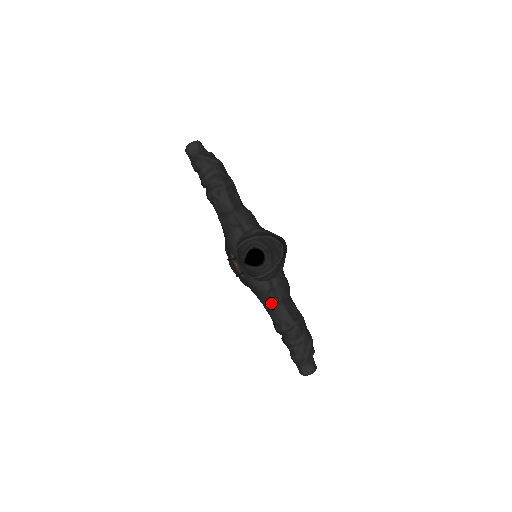
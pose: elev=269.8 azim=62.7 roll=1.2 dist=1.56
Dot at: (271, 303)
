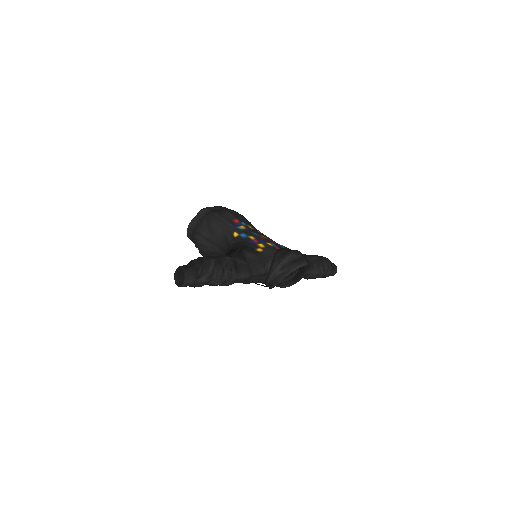
Dot at: occluded
